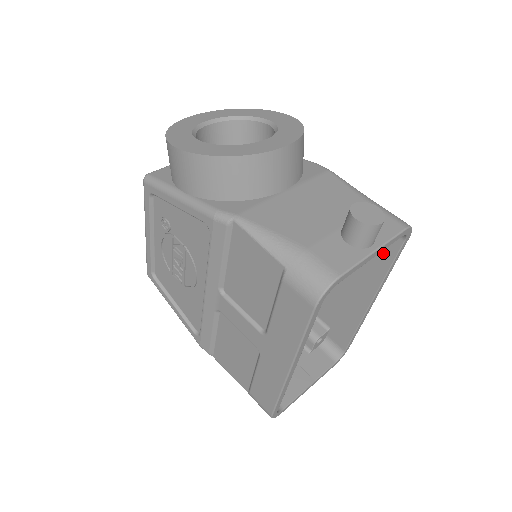
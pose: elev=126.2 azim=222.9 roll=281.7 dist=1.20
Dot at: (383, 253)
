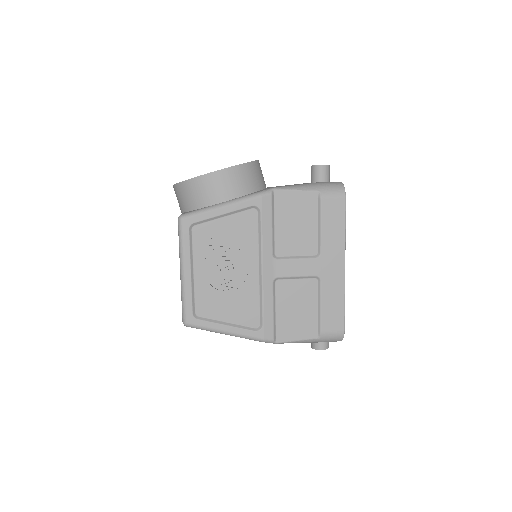
Dot at: occluded
